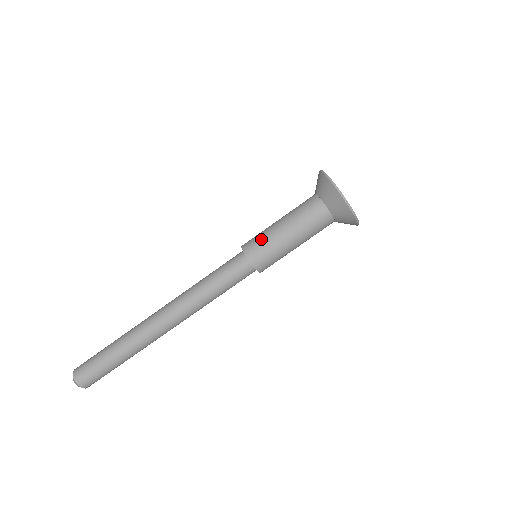
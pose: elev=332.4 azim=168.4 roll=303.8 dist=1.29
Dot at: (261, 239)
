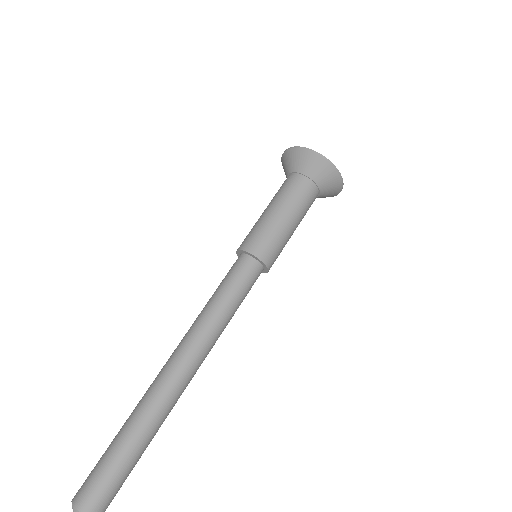
Dot at: (262, 233)
